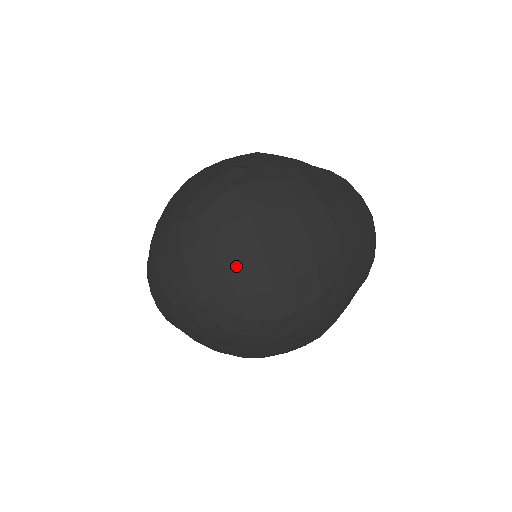
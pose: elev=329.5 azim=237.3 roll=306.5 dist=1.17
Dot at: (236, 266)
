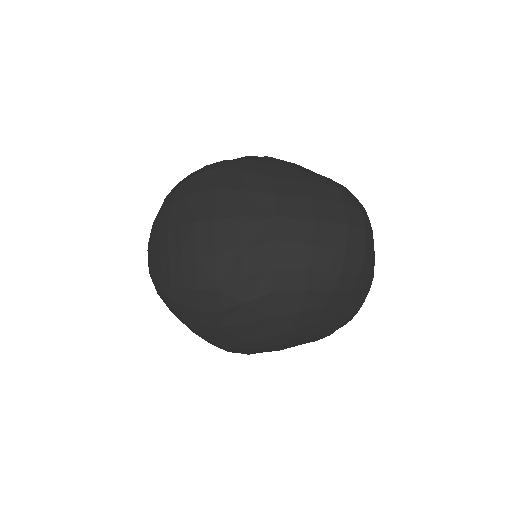
Dot at: (175, 233)
